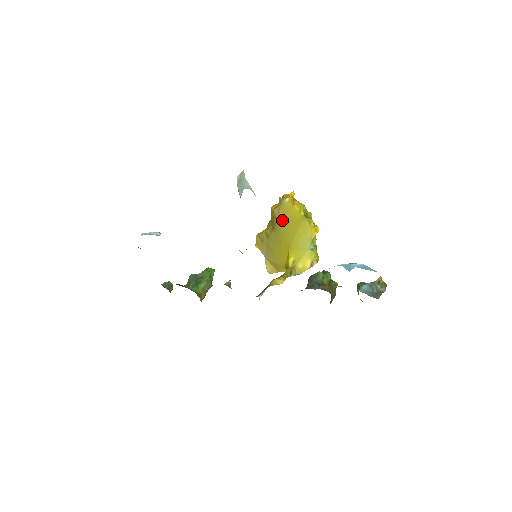
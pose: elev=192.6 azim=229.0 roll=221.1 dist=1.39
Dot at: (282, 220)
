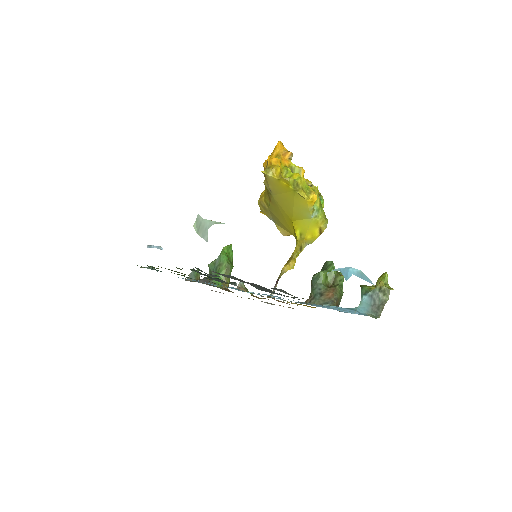
Dot at: (274, 193)
